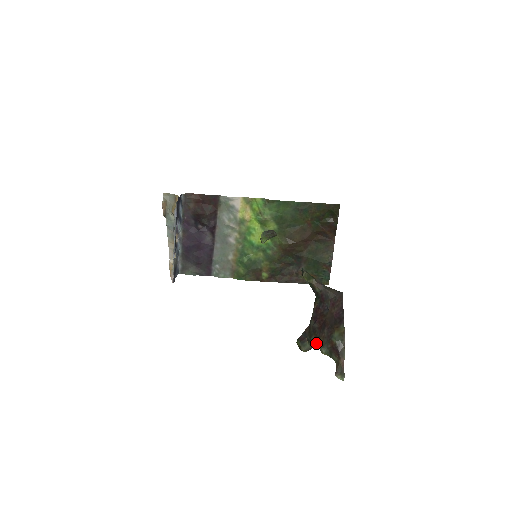
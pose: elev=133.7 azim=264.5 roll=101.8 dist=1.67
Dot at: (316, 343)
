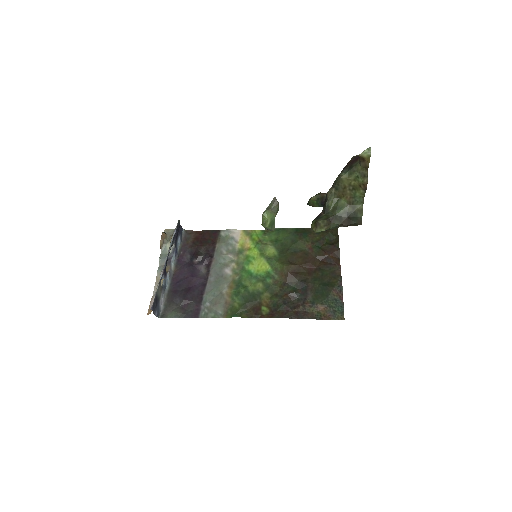
Dot at: (334, 209)
